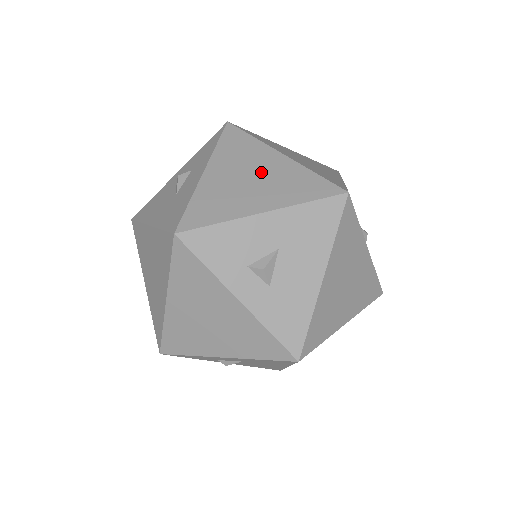
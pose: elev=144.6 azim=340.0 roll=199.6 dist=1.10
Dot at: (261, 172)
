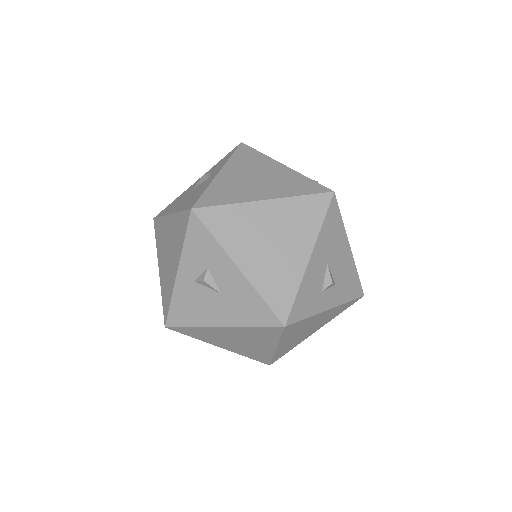
Dot at: (271, 230)
